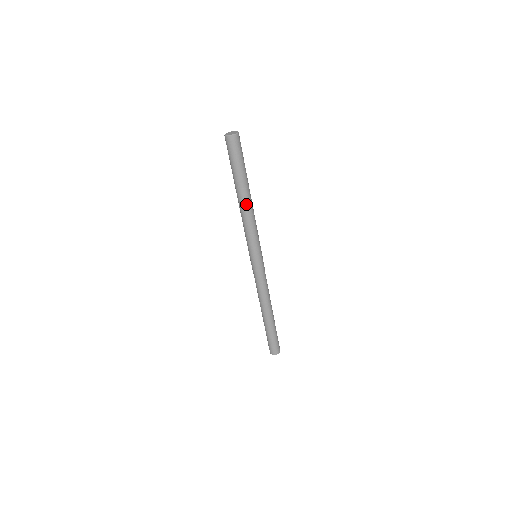
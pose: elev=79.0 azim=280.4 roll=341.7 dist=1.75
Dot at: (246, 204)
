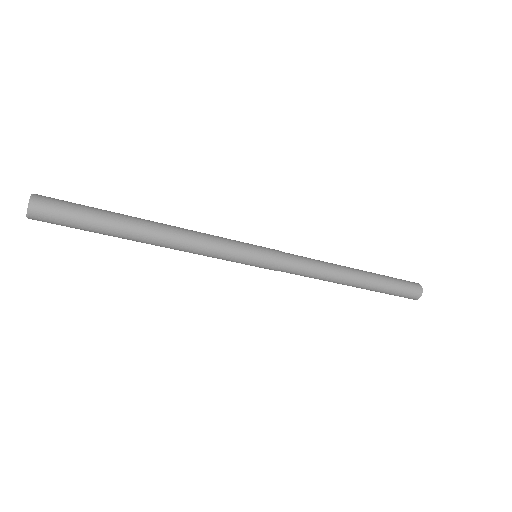
Dot at: (159, 242)
